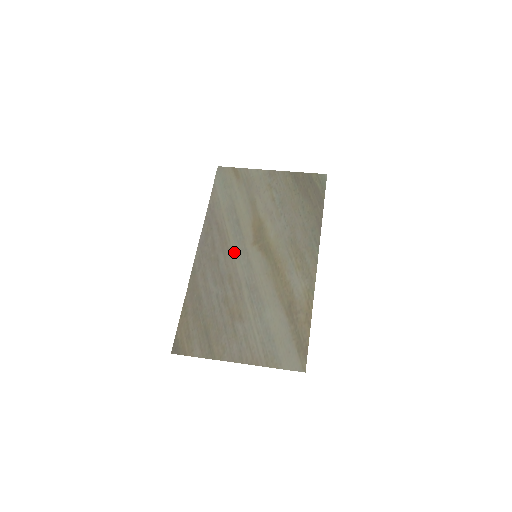
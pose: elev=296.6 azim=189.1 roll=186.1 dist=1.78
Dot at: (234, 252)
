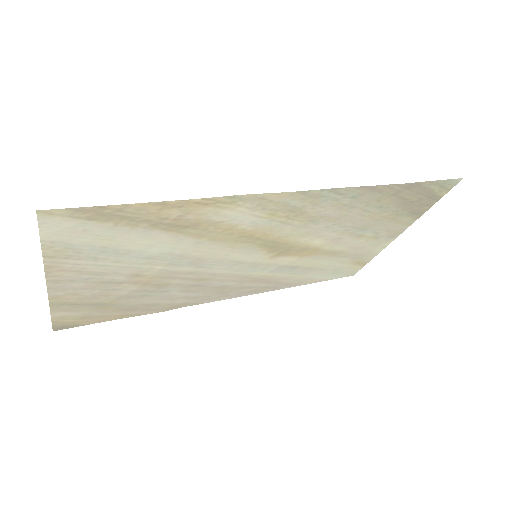
Dot at: (246, 273)
